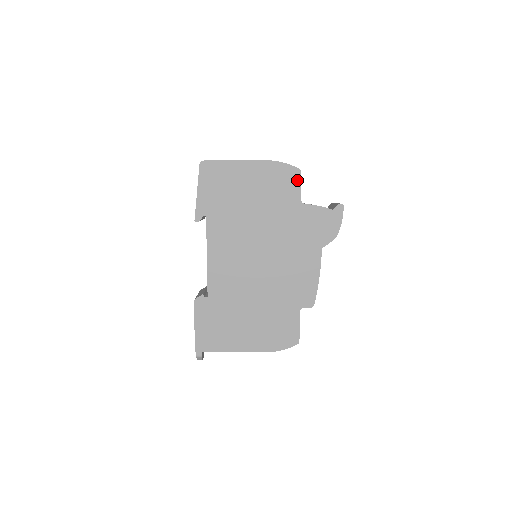
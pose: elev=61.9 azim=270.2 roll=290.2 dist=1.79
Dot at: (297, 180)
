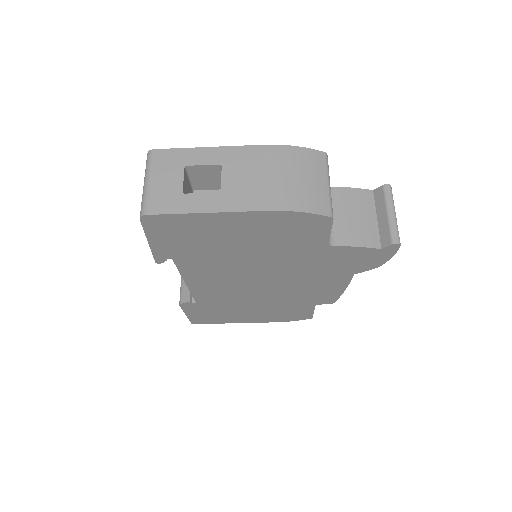
Dot at: (324, 227)
